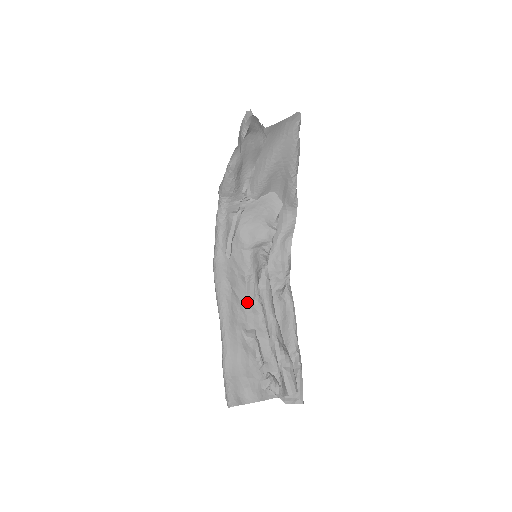
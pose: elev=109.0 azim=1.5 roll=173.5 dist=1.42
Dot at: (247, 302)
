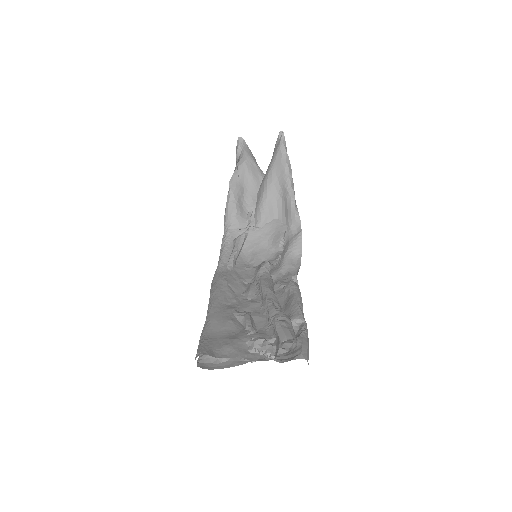
Dot at: (245, 297)
